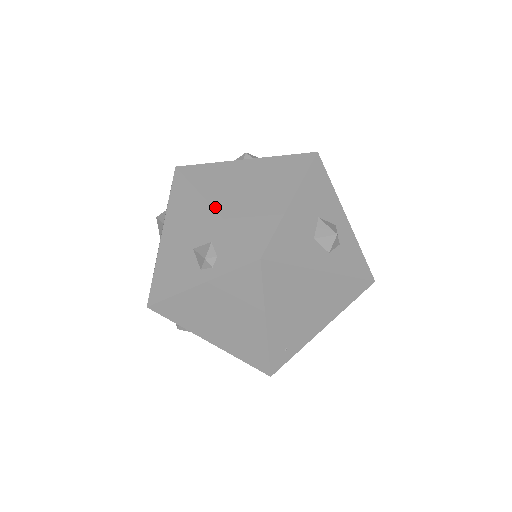
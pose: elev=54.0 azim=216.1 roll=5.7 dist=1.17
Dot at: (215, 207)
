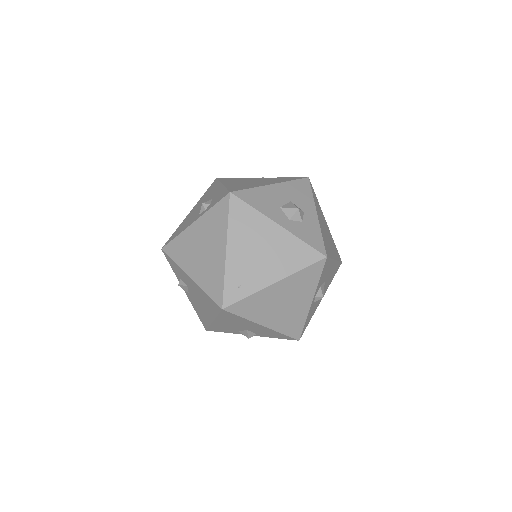
Dot at: (223, 184)
